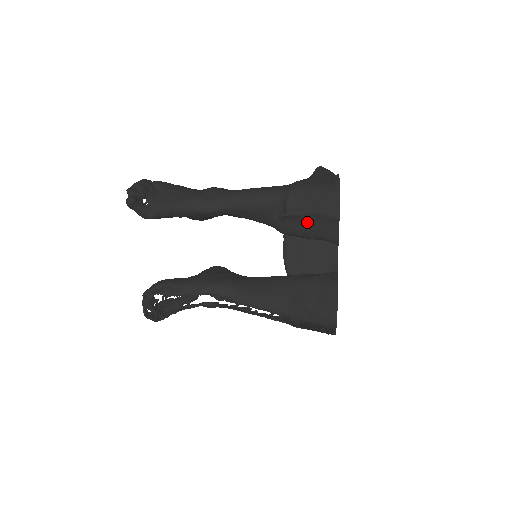
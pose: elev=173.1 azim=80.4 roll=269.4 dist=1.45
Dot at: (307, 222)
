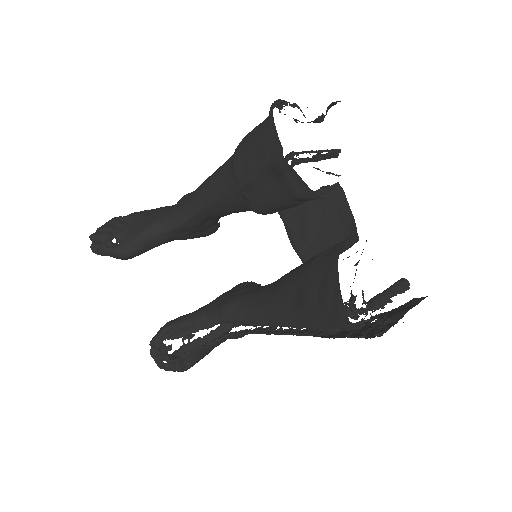
Dot at: (265, 186)
